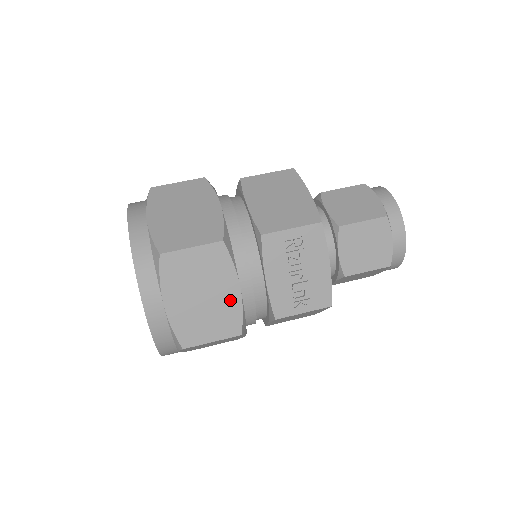
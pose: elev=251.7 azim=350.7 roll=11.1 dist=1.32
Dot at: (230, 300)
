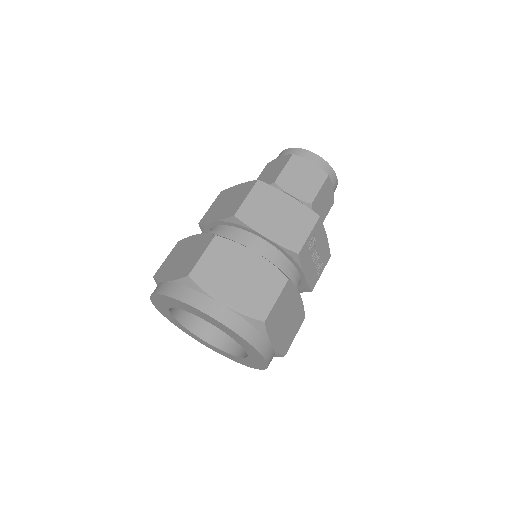
Dot at: (298, 306)
